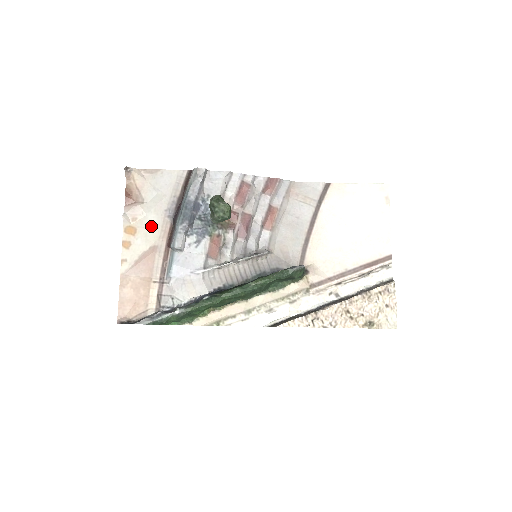
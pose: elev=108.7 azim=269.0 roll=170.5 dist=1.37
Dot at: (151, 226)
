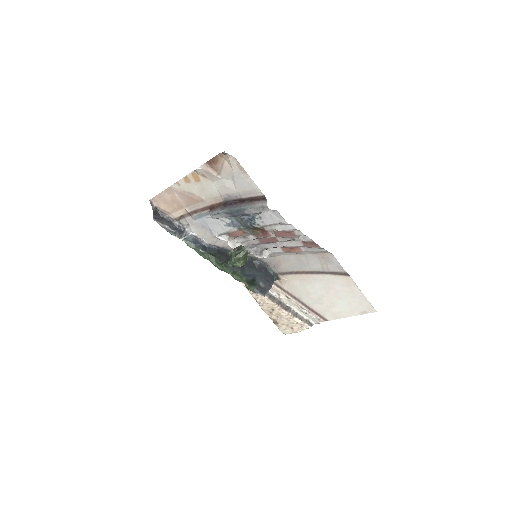
Dot at: (210, 190)
